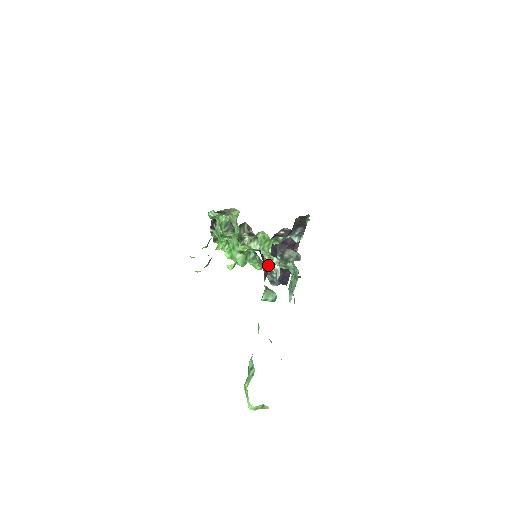
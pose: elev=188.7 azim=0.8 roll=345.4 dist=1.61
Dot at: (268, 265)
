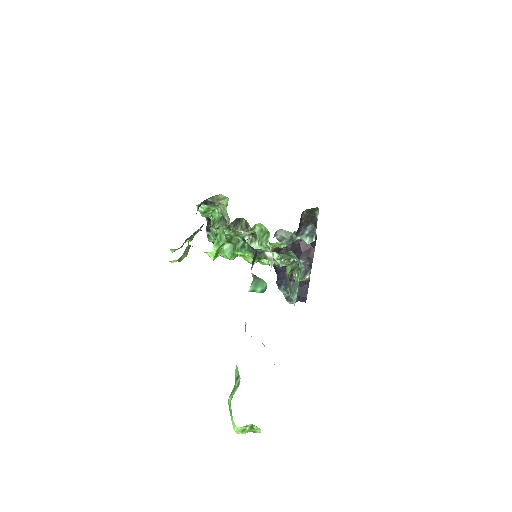
Dot at: (260, 254)
